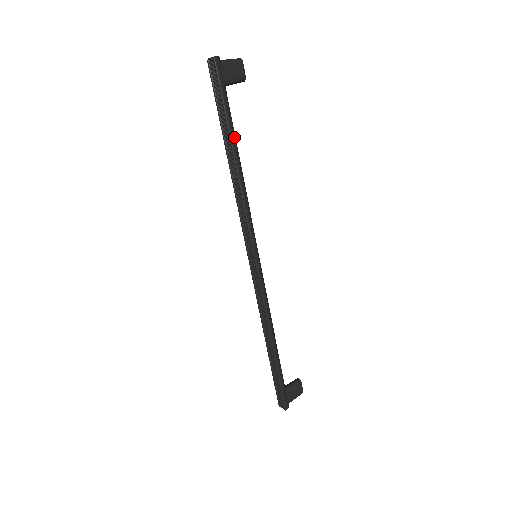
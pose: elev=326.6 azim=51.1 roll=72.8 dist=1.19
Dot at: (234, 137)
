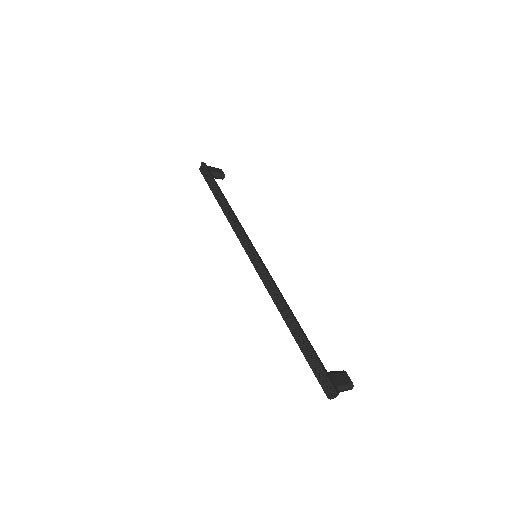
Dot at: (221, 192)
